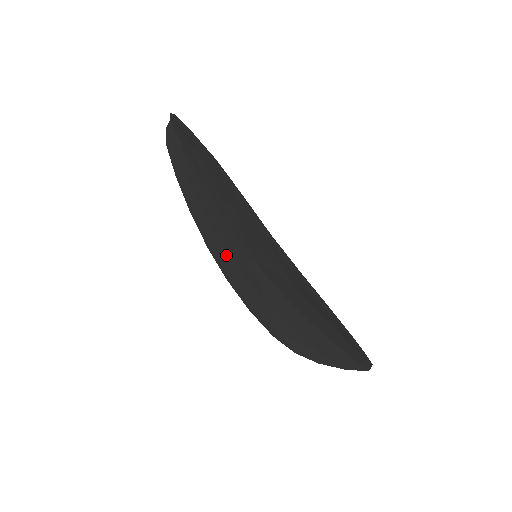
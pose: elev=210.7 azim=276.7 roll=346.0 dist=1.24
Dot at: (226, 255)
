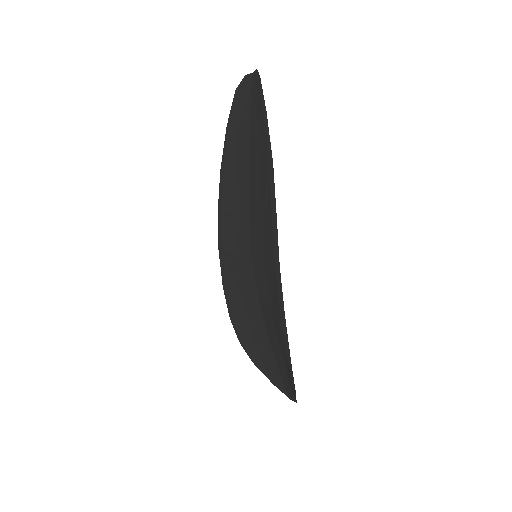
Dot at: (230, 231)
